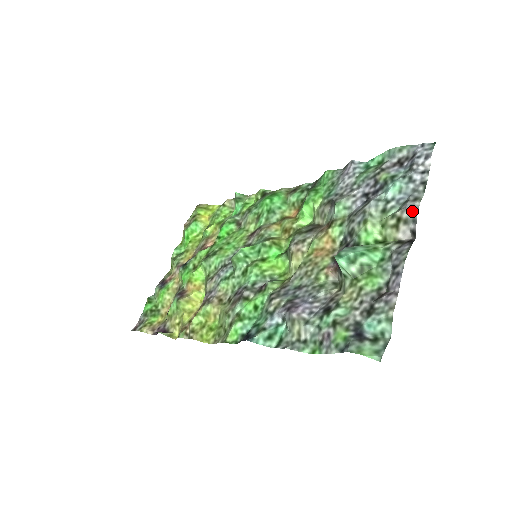
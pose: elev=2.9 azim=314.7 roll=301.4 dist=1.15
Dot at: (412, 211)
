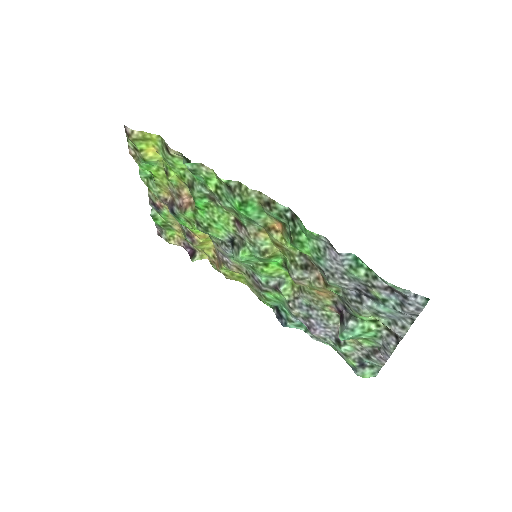
Dot at: occluded
